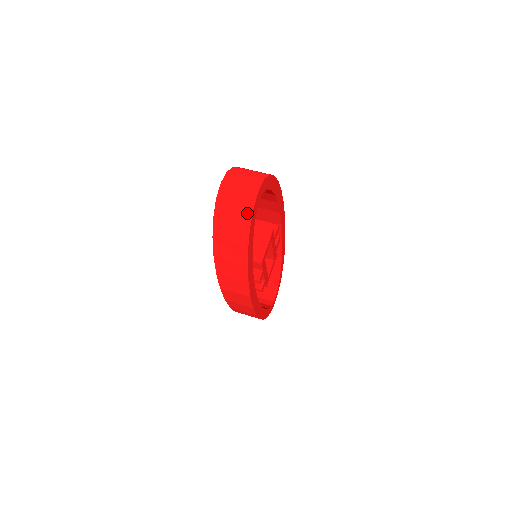
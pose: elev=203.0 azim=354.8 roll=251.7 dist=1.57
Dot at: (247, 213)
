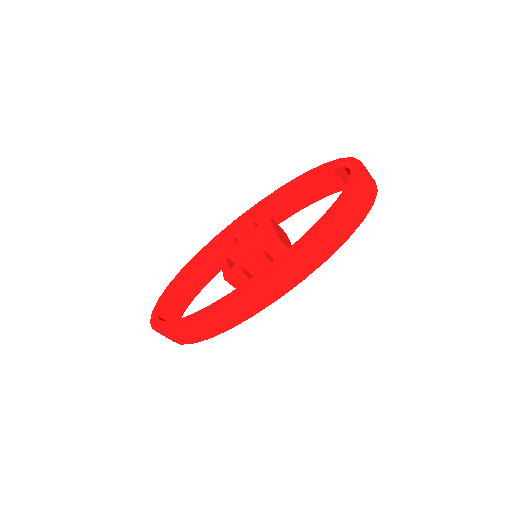
Dot at: (375, 192)
